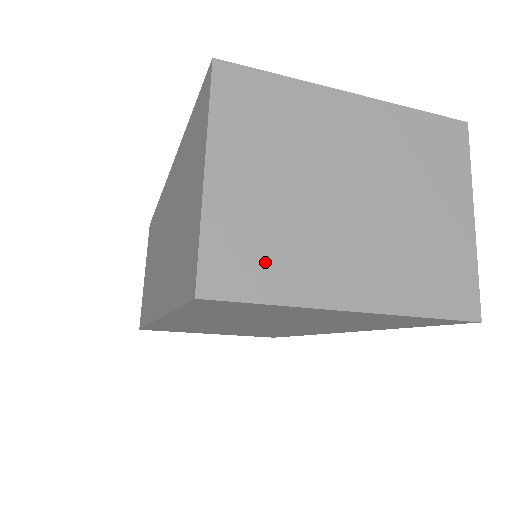
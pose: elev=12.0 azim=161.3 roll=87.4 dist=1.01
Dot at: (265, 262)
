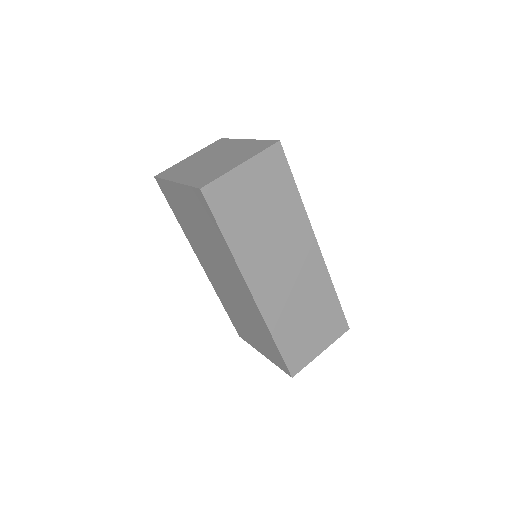
Dot at: (174, 172)
